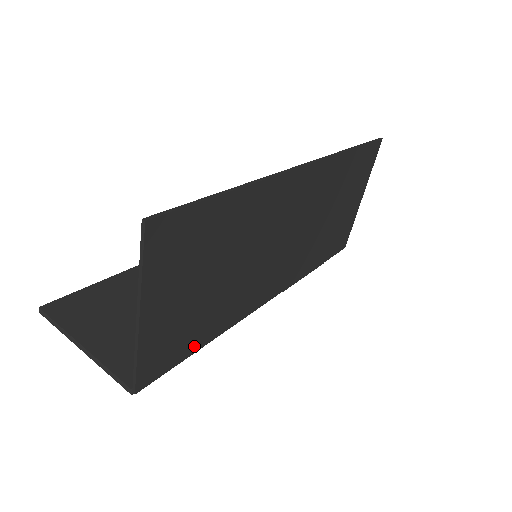
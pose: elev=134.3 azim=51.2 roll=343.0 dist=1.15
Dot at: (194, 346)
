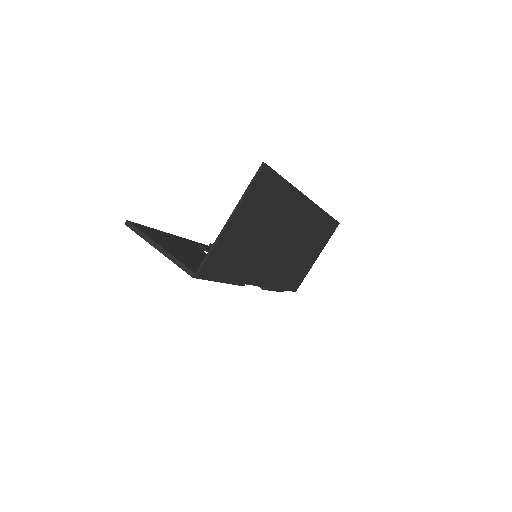
Dot at: (225, 275)
